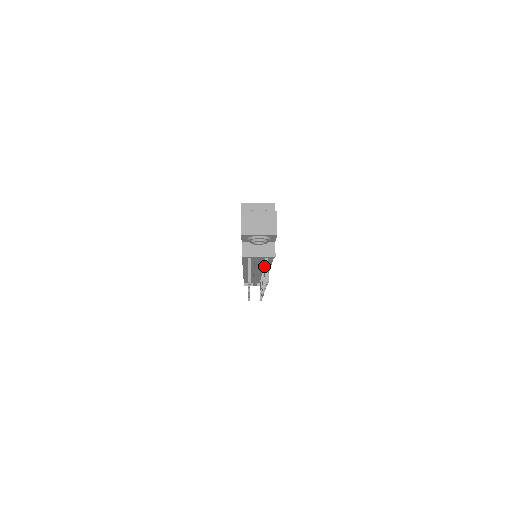
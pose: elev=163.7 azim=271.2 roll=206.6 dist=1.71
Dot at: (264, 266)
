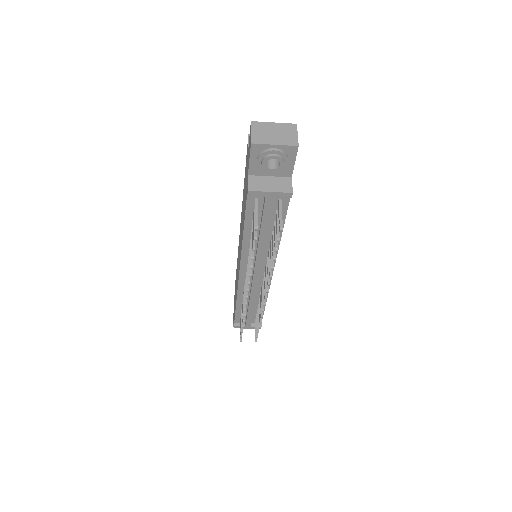
Dot at: (272, 236)
